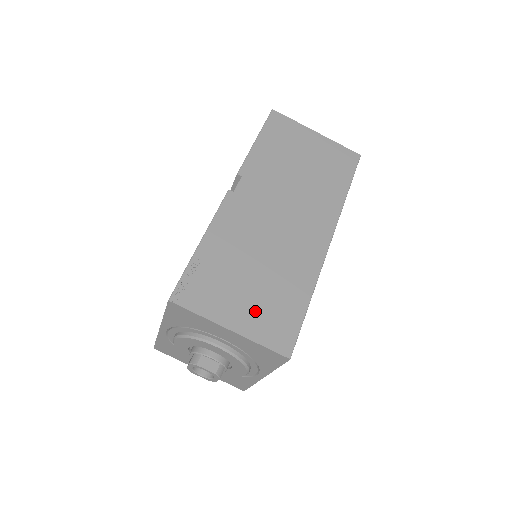
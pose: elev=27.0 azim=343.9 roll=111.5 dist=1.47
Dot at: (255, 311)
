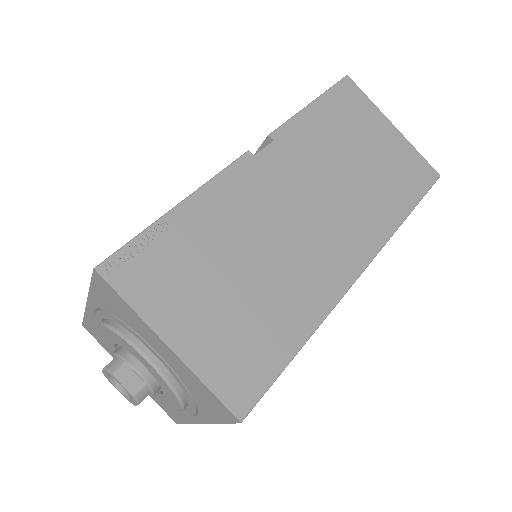
Dot at: (217, 331)
